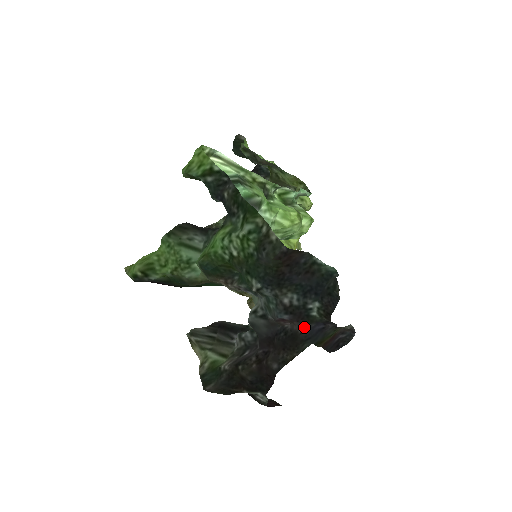
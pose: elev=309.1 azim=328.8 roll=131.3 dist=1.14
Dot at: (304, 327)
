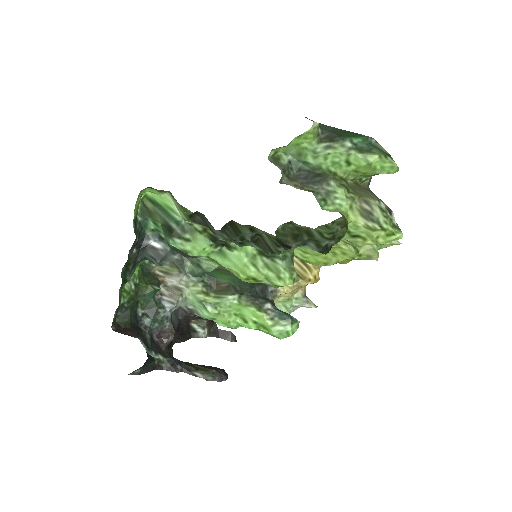
Dot at: (165, 352)
